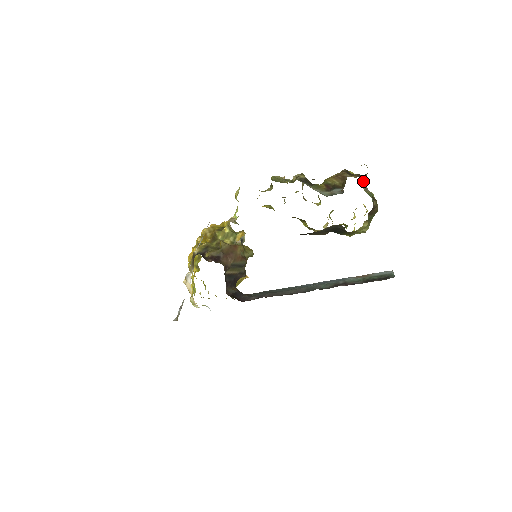
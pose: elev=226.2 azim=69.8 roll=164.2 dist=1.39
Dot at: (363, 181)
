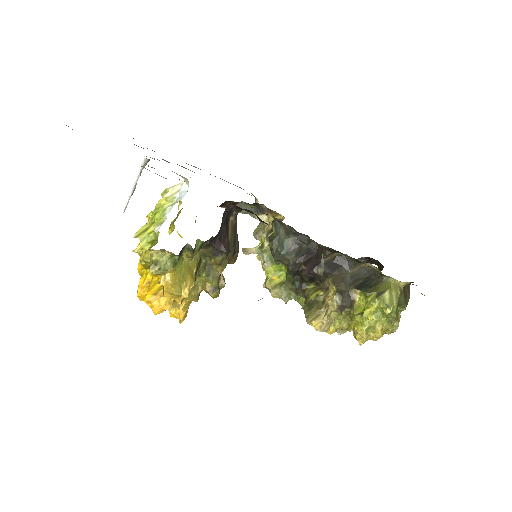
Dot at: occluded
